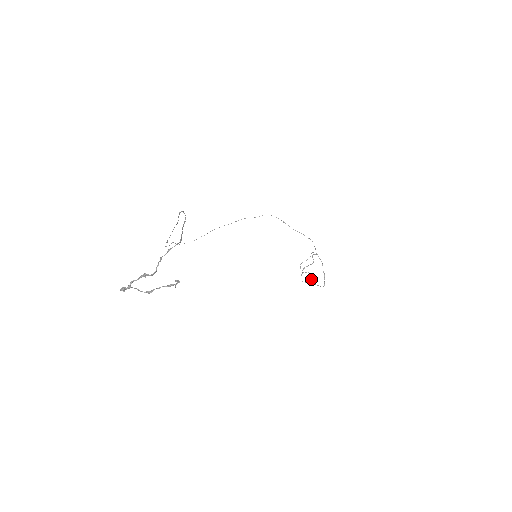
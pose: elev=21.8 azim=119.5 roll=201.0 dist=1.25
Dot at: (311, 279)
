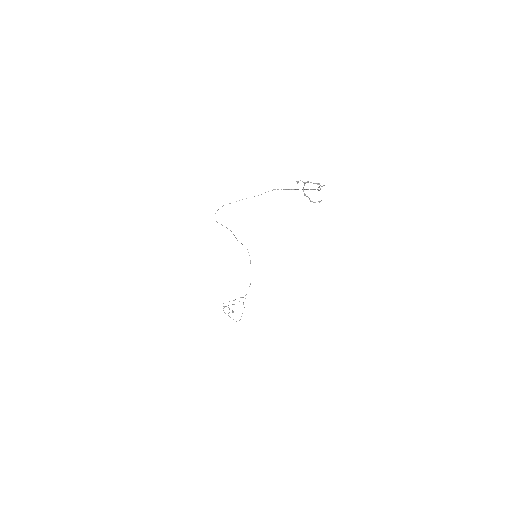
Dot at: (233, 312)
